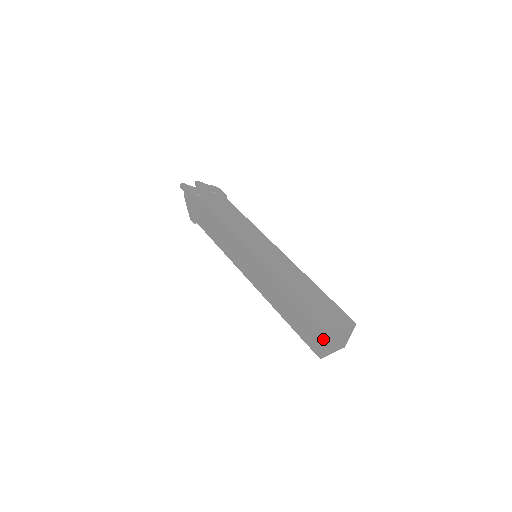
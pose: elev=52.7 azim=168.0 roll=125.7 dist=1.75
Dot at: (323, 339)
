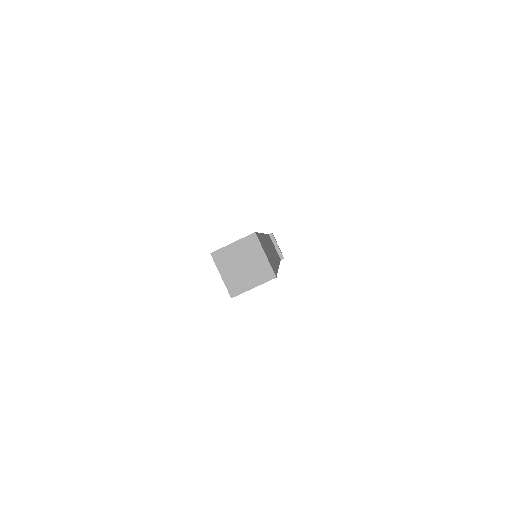
Dot at: occluded
